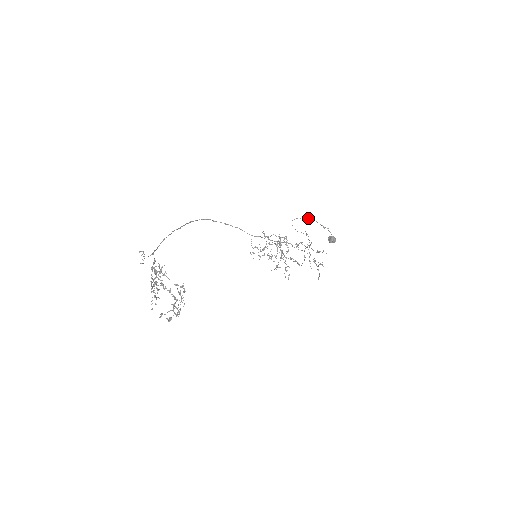
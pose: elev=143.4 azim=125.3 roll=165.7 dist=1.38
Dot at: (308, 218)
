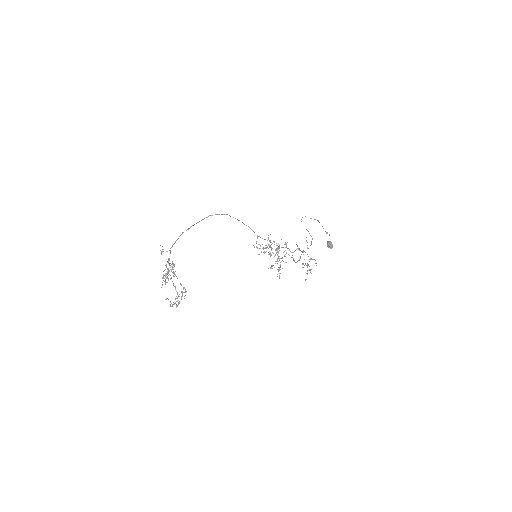
Dot at: occluded
